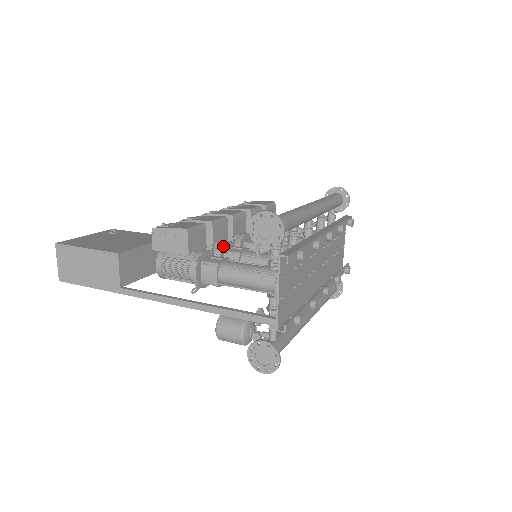
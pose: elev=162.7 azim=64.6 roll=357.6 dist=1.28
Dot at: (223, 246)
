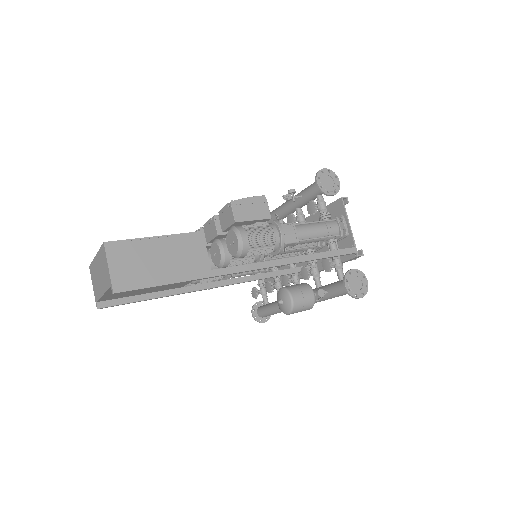
Dot at: occluded
